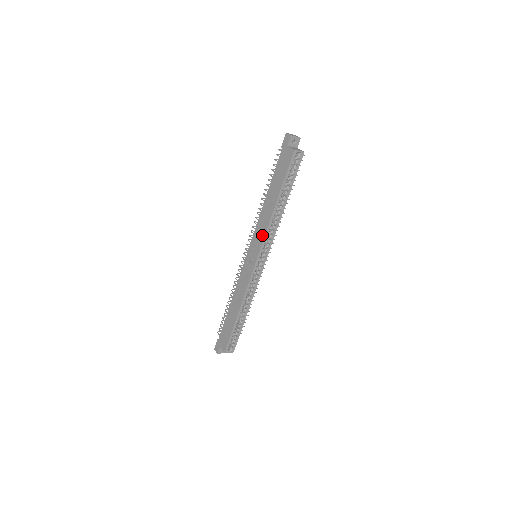
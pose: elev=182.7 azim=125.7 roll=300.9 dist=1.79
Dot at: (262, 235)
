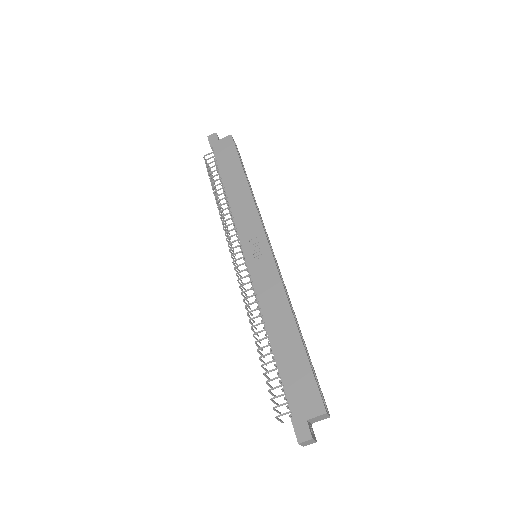
Dot at: (253, 216)
